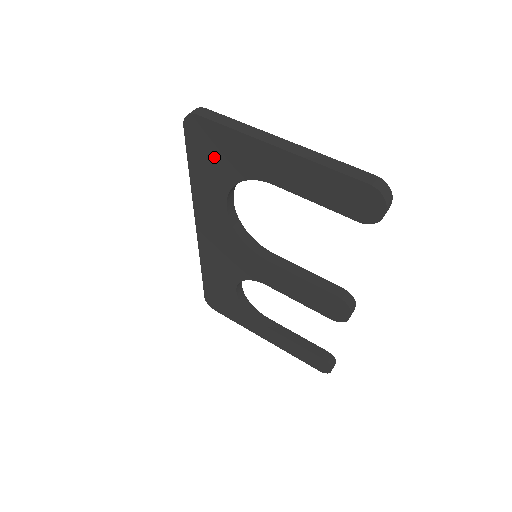
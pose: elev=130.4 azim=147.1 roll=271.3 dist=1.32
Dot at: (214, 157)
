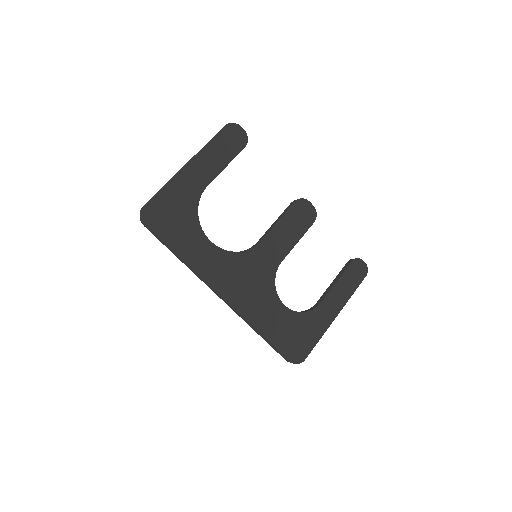
Dot at: (175, 218)
